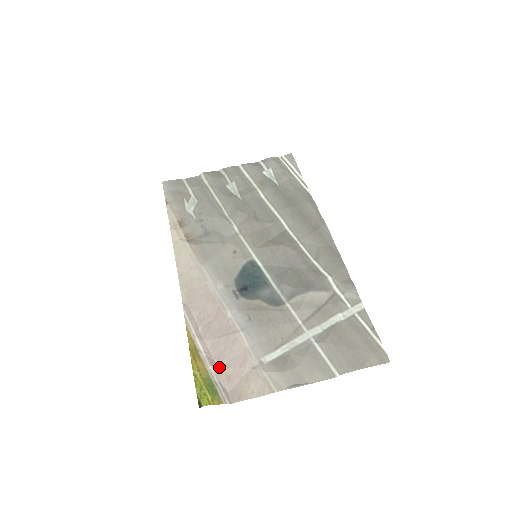
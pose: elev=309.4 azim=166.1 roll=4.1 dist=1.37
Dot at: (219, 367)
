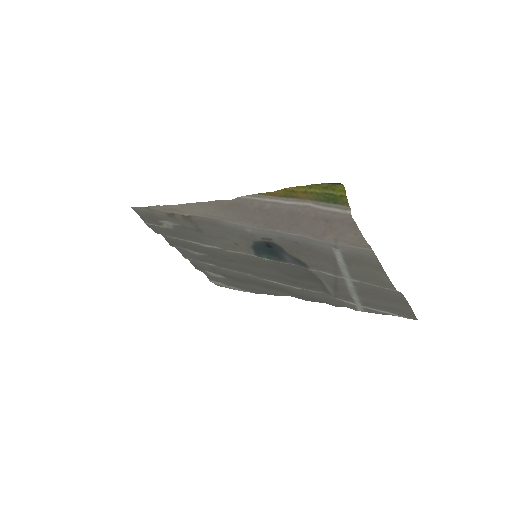
Dot at: (312, 214)
